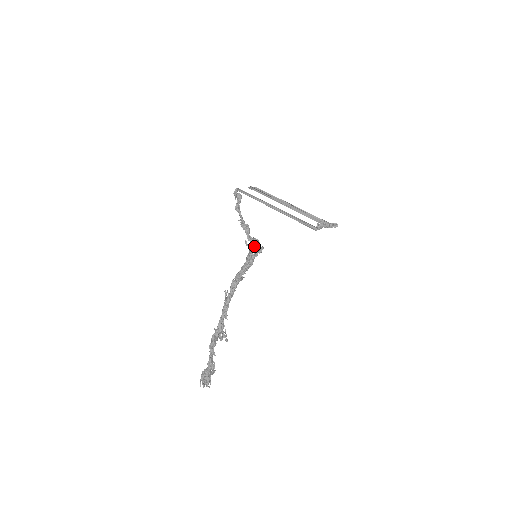
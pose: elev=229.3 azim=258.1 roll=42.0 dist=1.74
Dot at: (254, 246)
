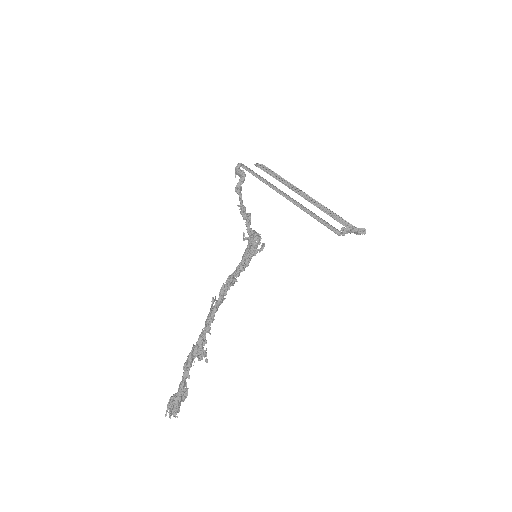
Dot at: occluded
